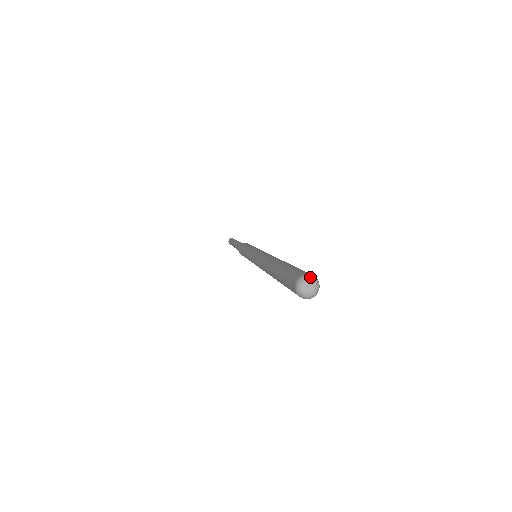
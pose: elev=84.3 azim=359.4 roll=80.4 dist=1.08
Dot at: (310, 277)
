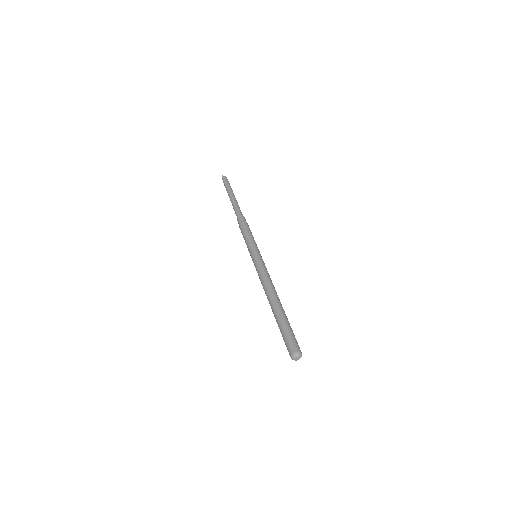
Dot at: (294, 356)
